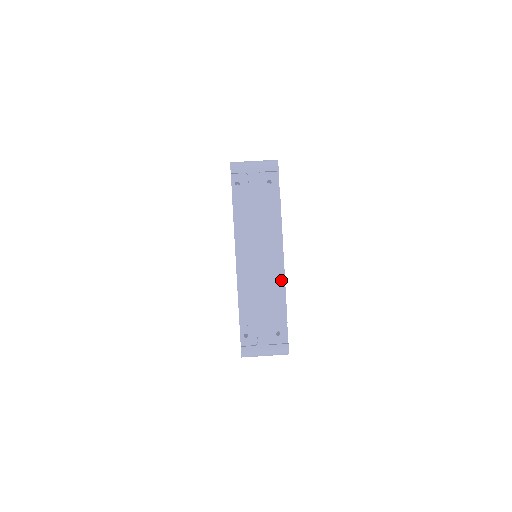
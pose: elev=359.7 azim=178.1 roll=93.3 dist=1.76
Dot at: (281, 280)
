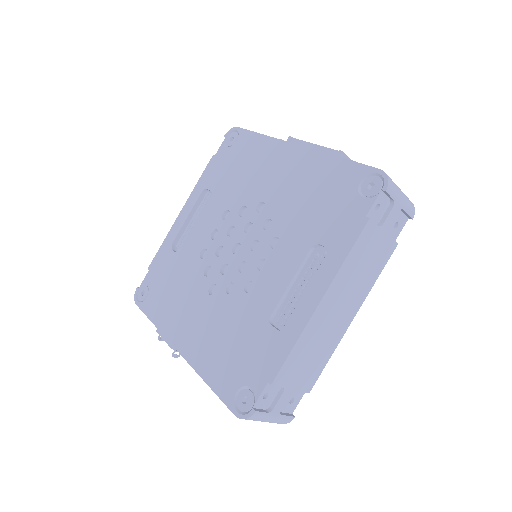
Dot at: (336, 344)
